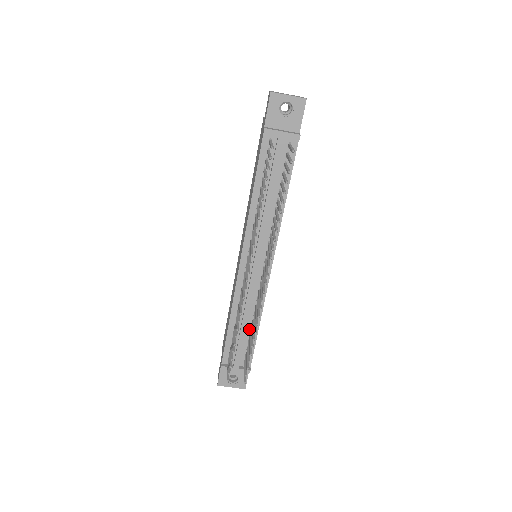
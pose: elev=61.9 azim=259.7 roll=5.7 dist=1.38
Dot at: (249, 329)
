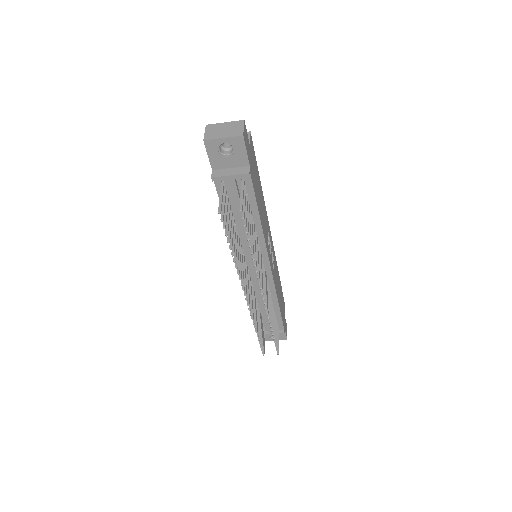
Dot at: occluded
